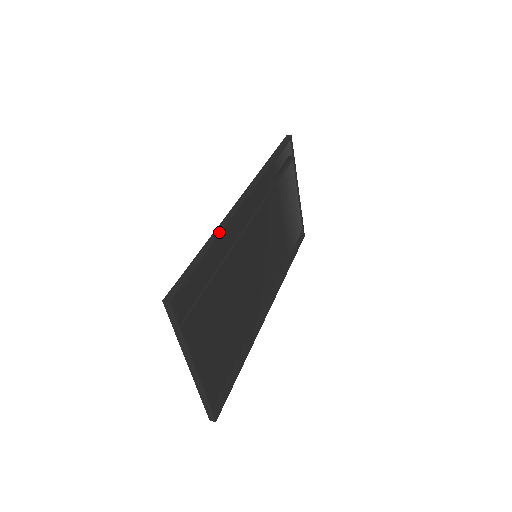
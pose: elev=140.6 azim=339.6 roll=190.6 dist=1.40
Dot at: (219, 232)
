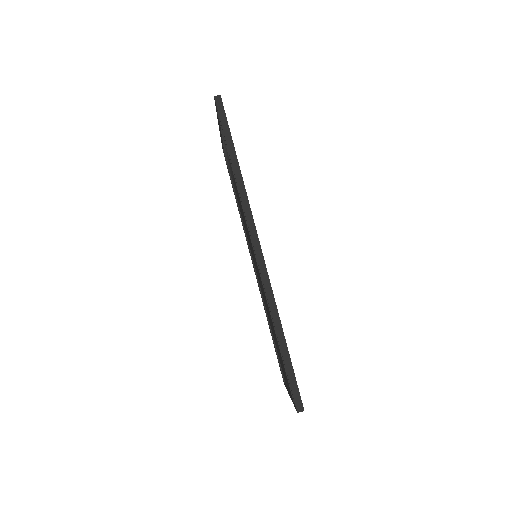
Dot at: (277, 312)
